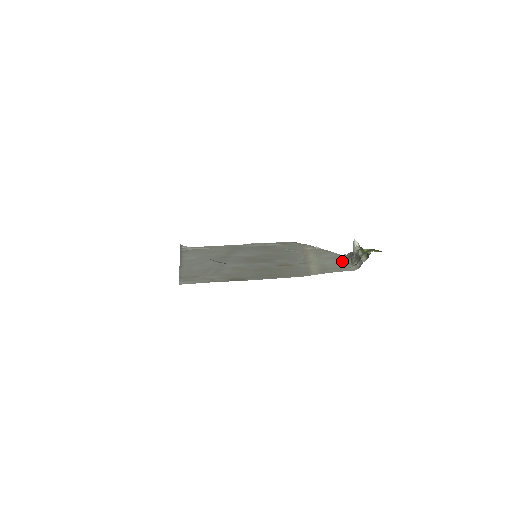
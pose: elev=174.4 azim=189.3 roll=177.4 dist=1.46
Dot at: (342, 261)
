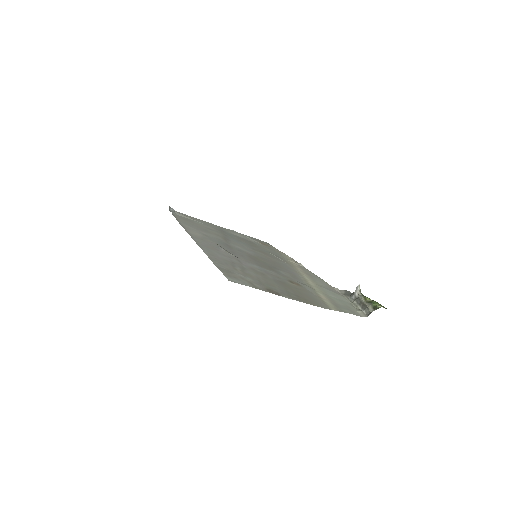
Dot at: (342, 298)
